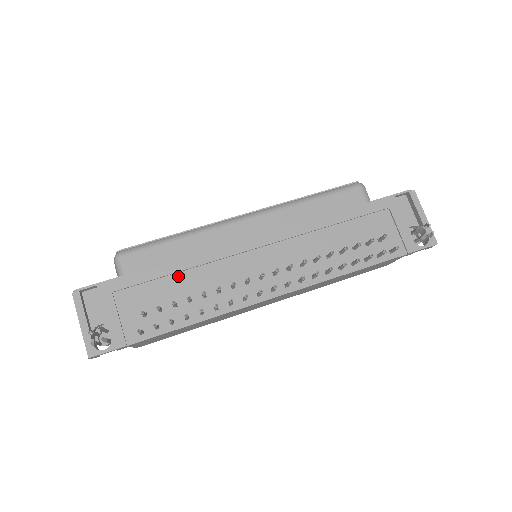
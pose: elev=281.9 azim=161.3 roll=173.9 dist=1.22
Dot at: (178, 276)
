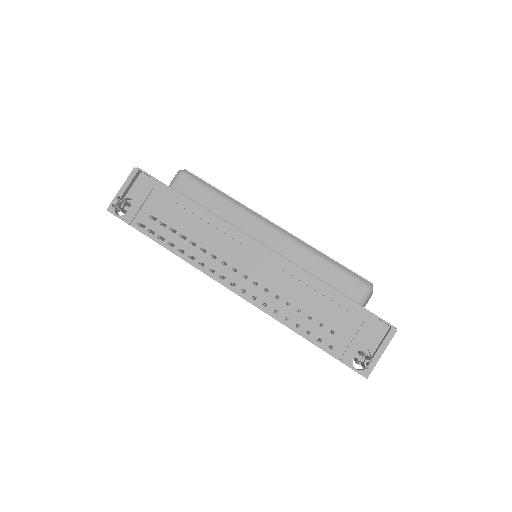
Dot at: (194, 218)
